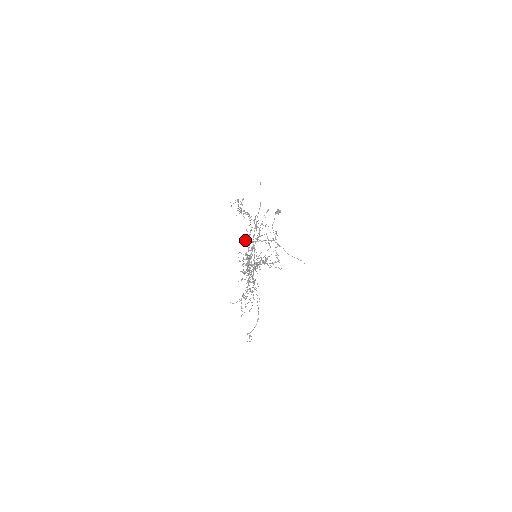
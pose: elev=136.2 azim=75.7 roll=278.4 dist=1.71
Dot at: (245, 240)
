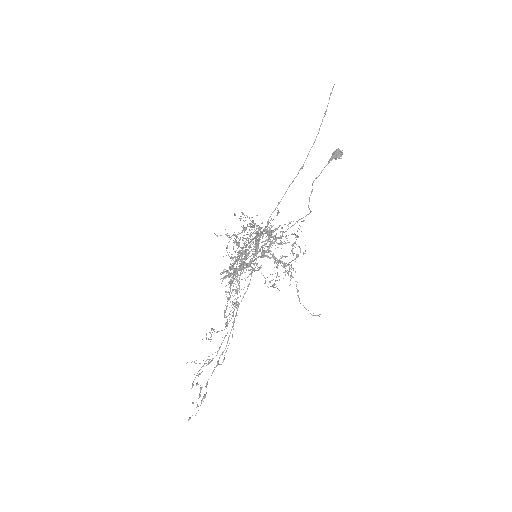
Dot at: occluded
